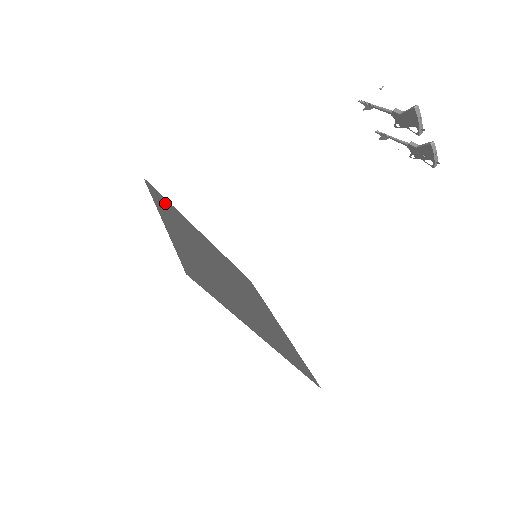
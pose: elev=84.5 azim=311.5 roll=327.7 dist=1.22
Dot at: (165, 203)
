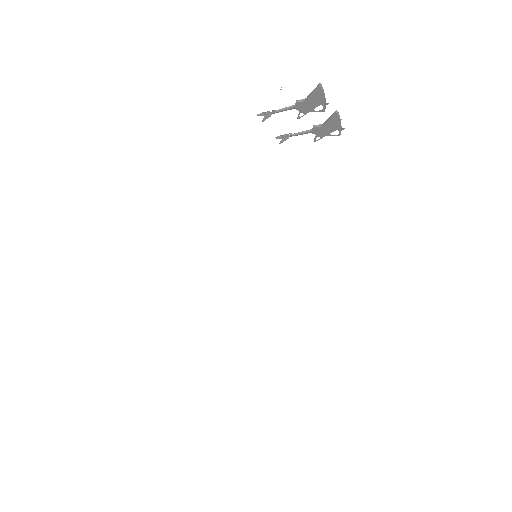
Dot at: occluded
